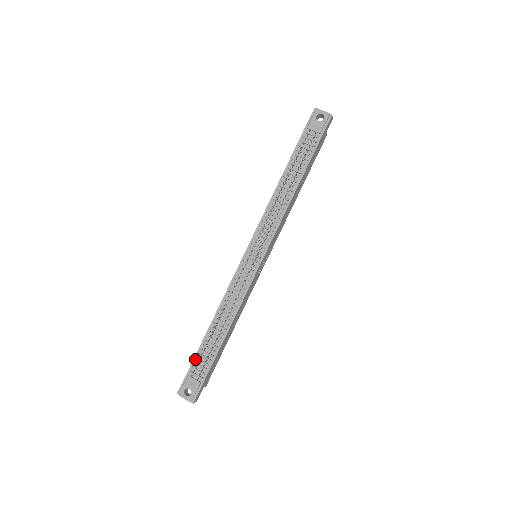
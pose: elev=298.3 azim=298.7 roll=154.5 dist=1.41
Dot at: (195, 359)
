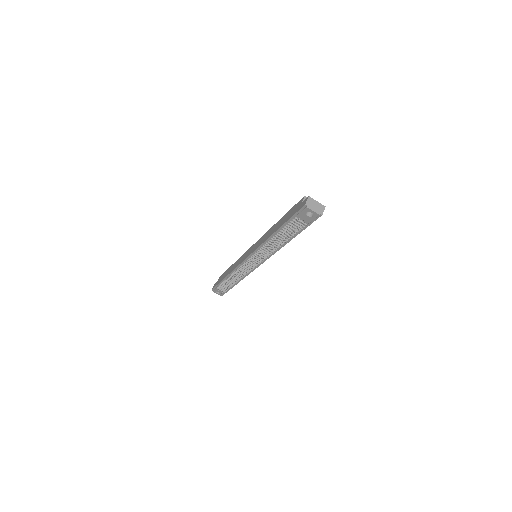
Dot at: (220, 284)
